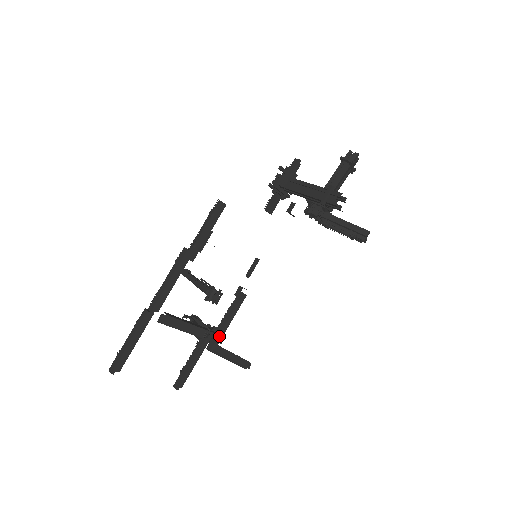
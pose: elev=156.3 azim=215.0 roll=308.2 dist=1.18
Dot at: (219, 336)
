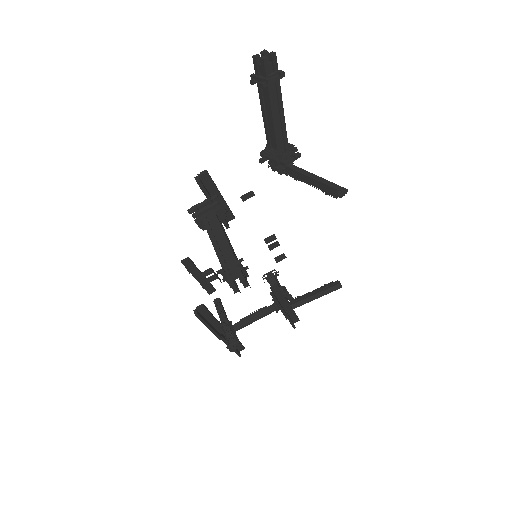
Dot at: (283, 313)
